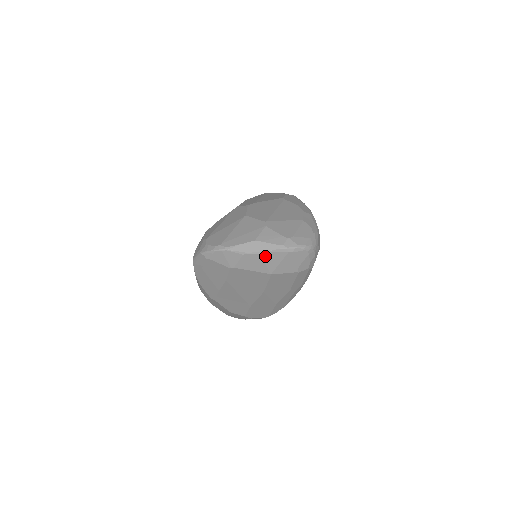
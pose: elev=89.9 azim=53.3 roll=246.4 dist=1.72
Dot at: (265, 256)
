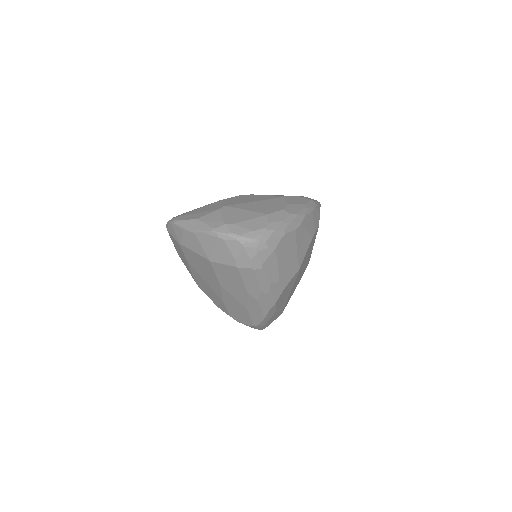
Dot at: (200, 237)
